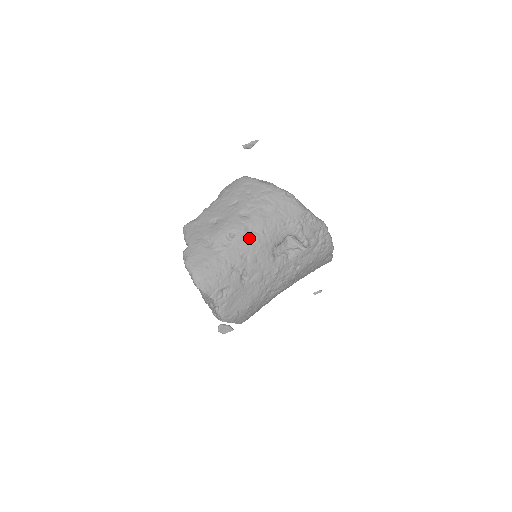
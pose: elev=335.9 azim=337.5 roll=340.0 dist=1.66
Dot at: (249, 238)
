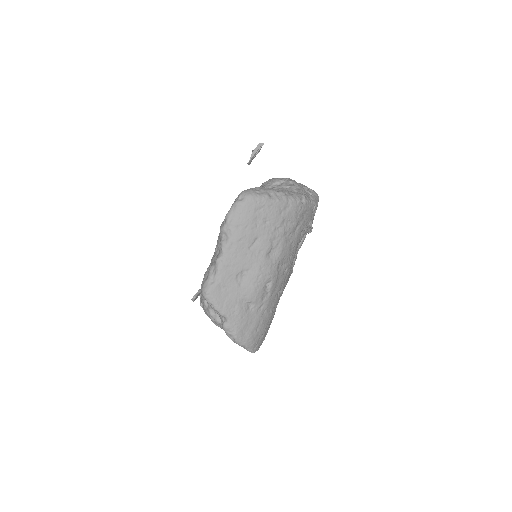
Dot at: (281, 275)
